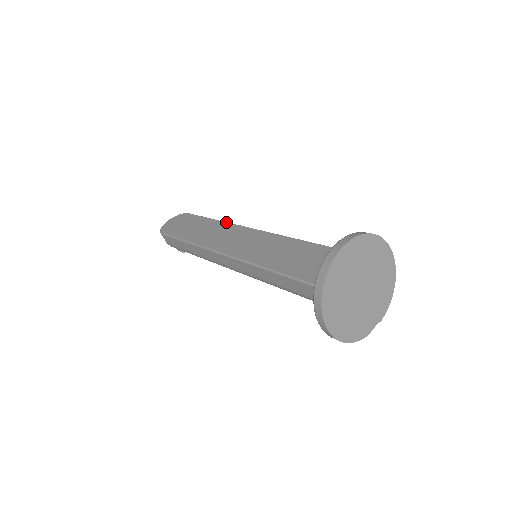
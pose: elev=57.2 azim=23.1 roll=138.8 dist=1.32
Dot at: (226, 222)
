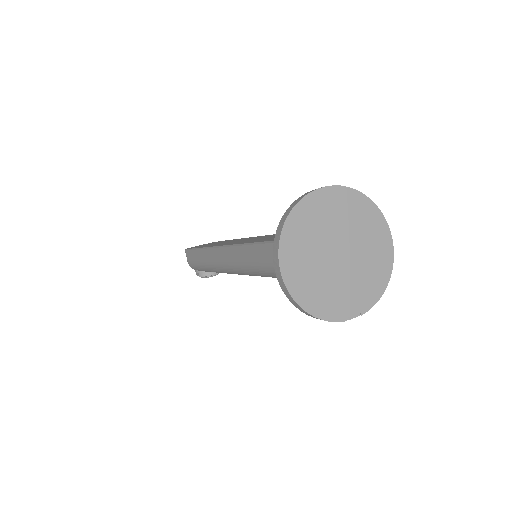
Dot at: occluded
